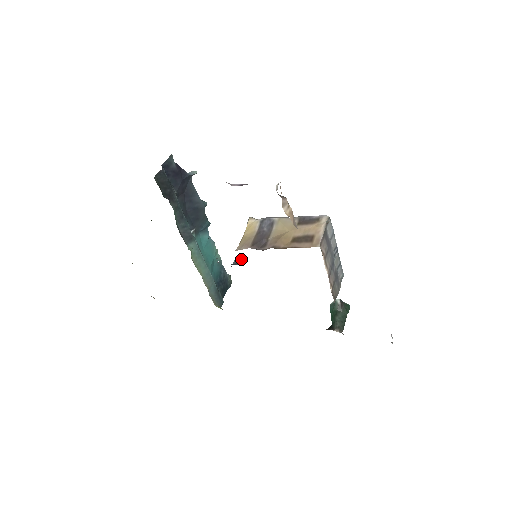
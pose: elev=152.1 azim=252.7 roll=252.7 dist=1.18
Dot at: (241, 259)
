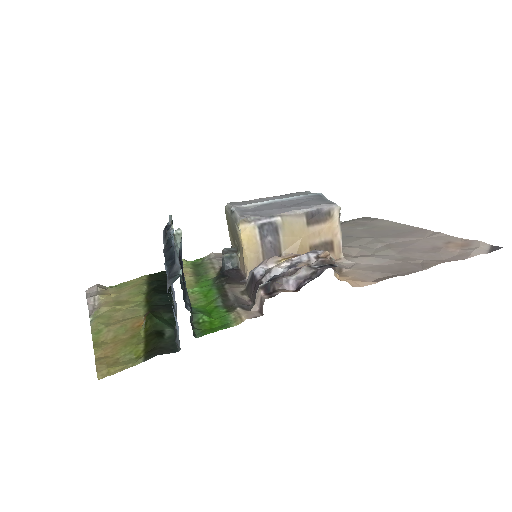
Dot at: (233, 257)
